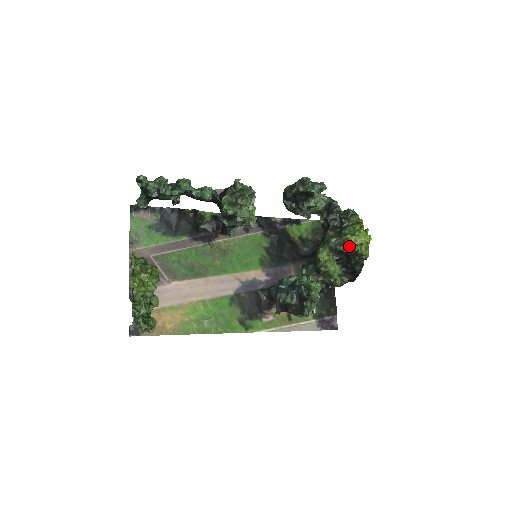
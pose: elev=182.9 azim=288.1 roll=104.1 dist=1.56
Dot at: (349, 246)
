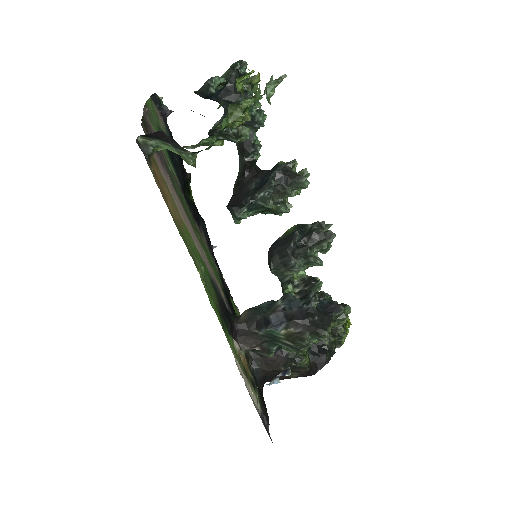
Dot at: occluded
